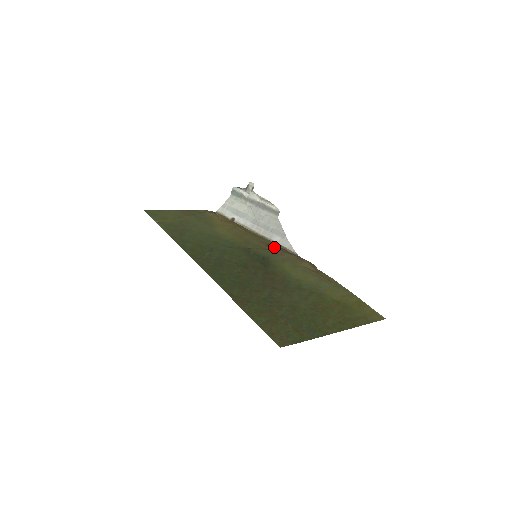
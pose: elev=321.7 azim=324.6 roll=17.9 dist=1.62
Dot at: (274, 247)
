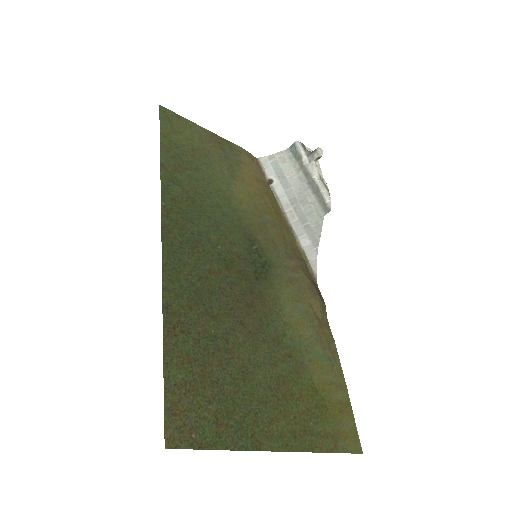
Dot at: (293, 252)
